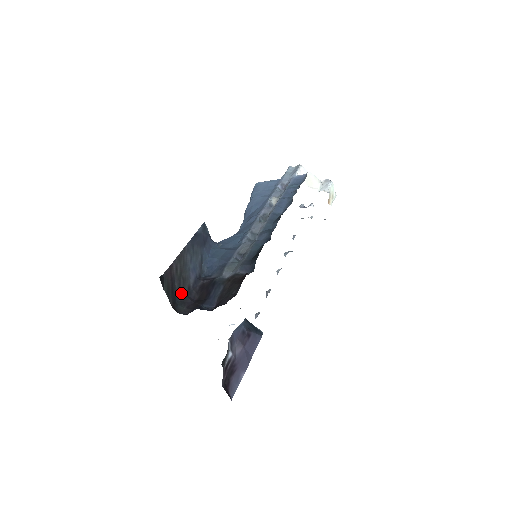
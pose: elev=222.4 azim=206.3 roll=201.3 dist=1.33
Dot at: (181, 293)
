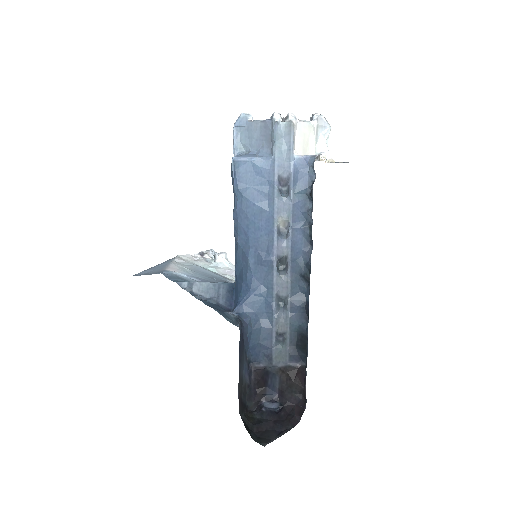
Dot at: (245, 396)
